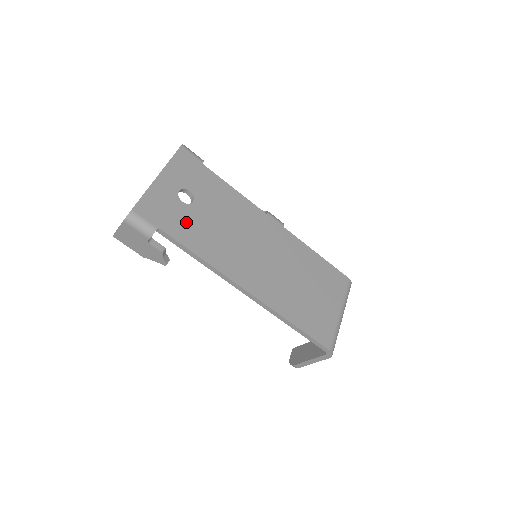
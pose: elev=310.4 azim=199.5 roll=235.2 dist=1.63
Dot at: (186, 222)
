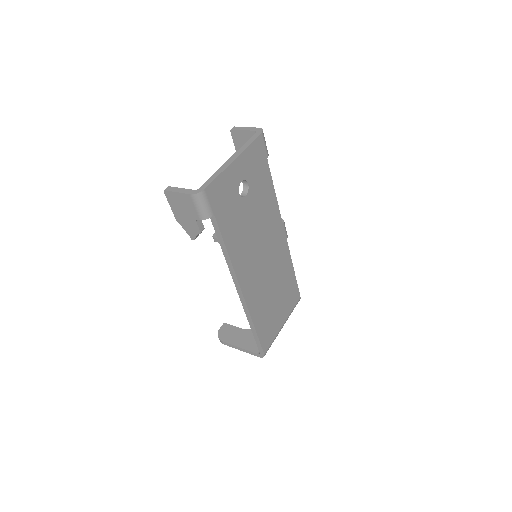
Dot at: (233, 215)
